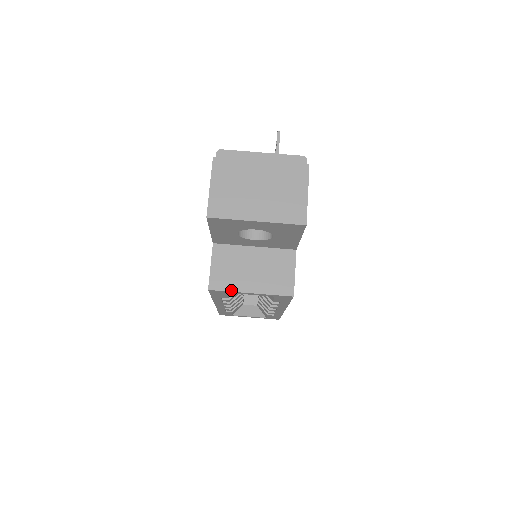
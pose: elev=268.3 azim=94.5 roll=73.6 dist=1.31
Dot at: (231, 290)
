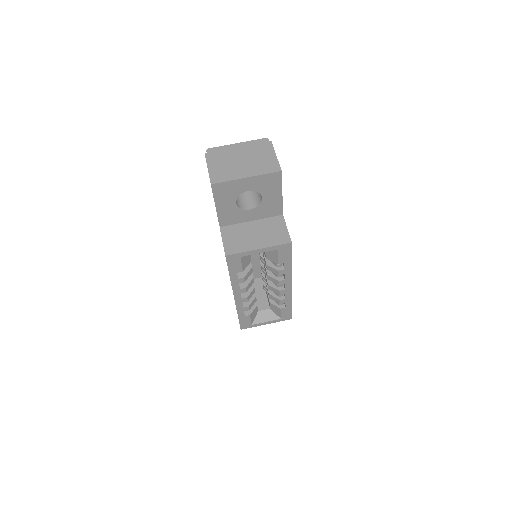
Dot at: (243, 251)
